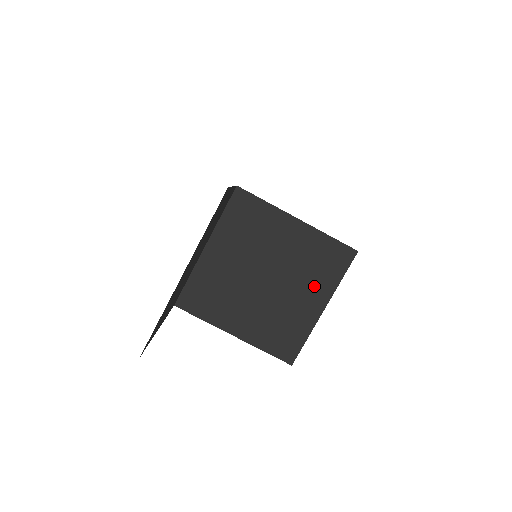
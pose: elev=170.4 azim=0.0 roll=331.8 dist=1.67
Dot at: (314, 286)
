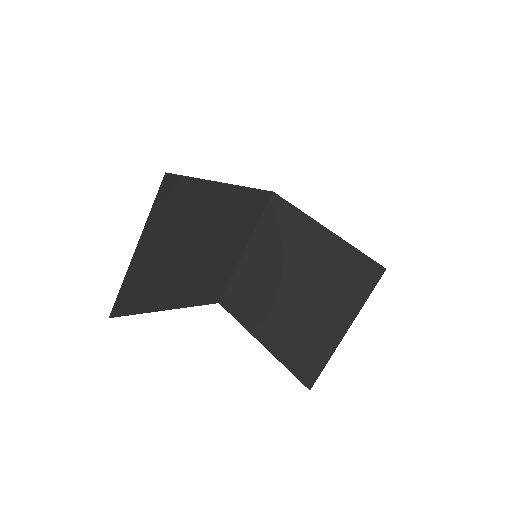
Dot at: (337, 304)
